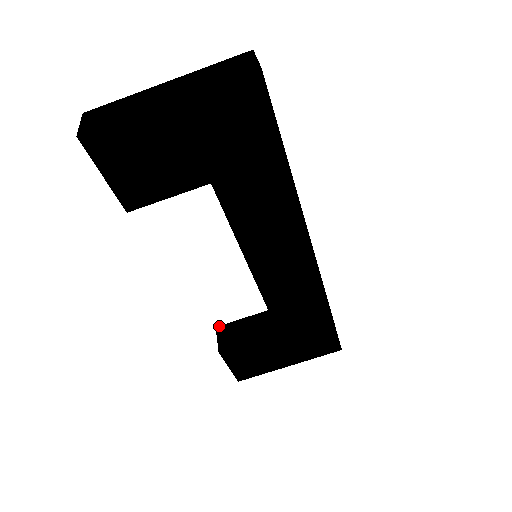
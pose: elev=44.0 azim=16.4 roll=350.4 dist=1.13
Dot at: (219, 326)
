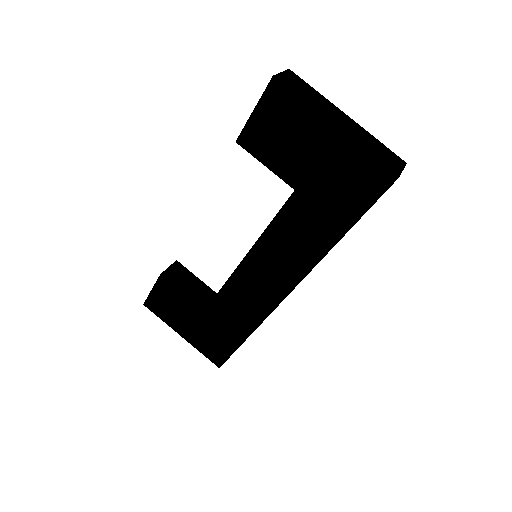
Dot at: (179, 262)
